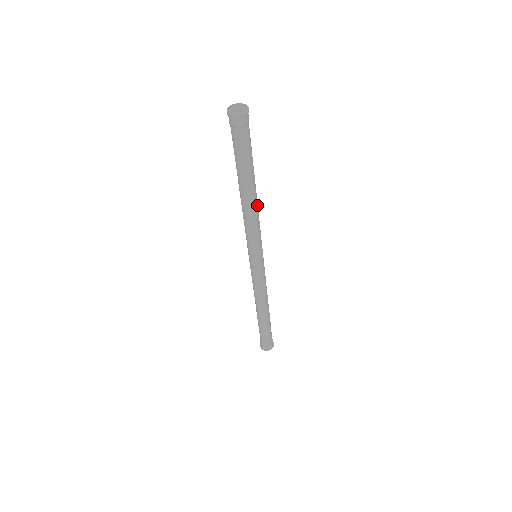
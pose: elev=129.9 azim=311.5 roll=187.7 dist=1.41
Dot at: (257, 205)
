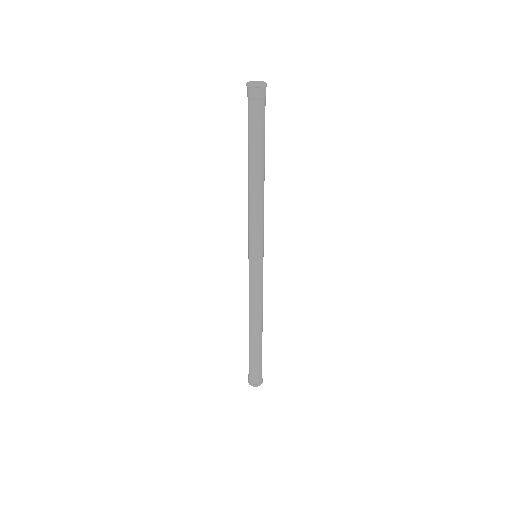
Dot at: (261, 193)
